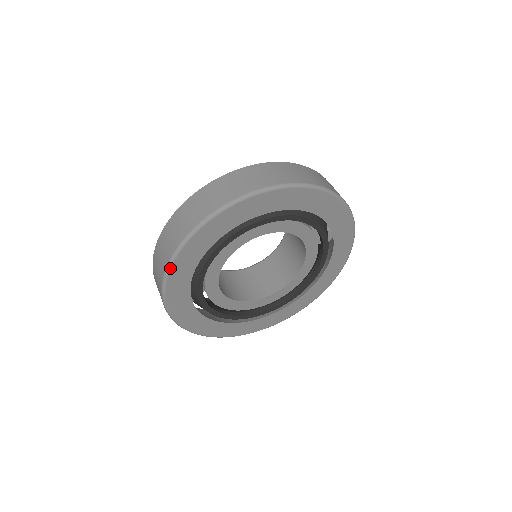
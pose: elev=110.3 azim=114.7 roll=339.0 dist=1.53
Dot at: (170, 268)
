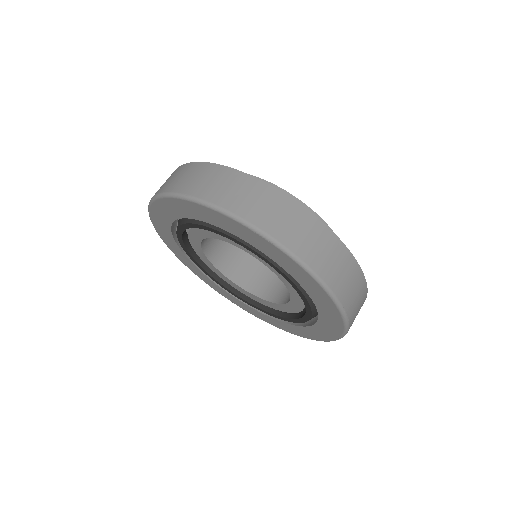
Dot at: (152, 202)
